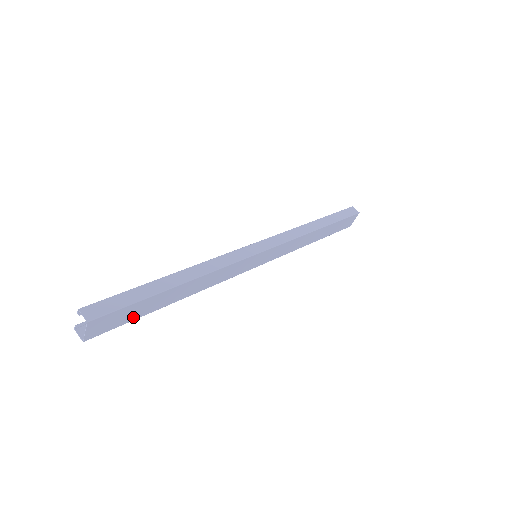
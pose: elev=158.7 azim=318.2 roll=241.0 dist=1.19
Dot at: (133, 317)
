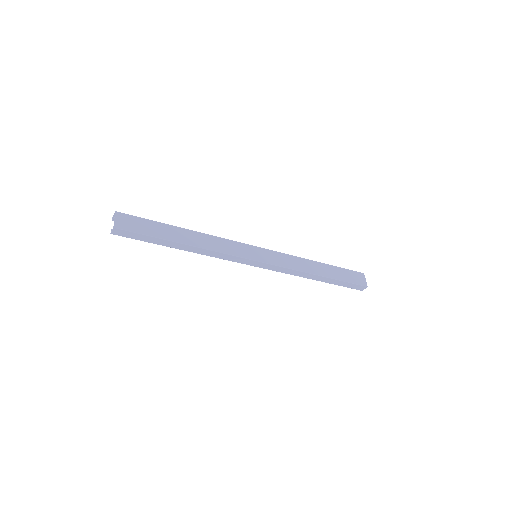
Dot at: (150, 233)
